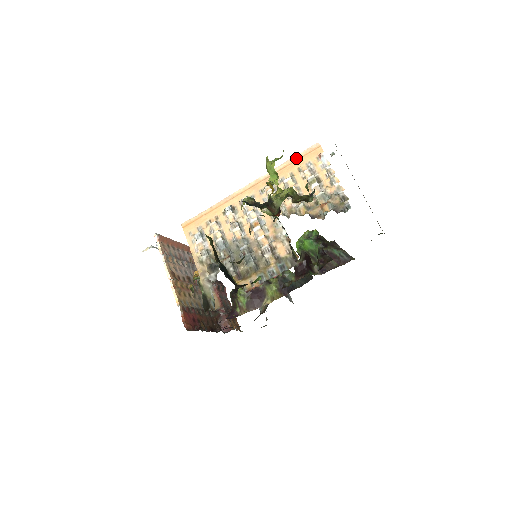
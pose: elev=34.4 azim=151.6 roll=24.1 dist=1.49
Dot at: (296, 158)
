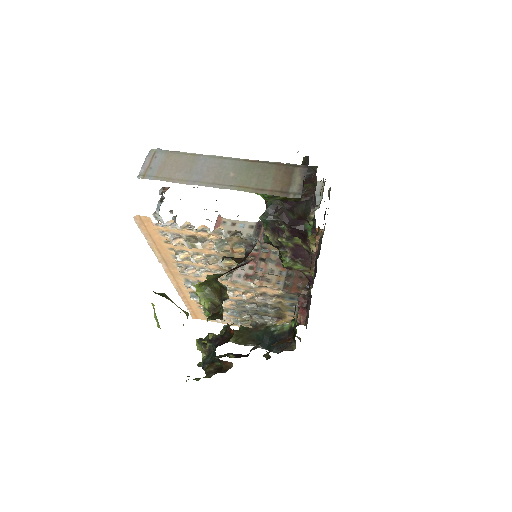
Dot at: (149, 239)
